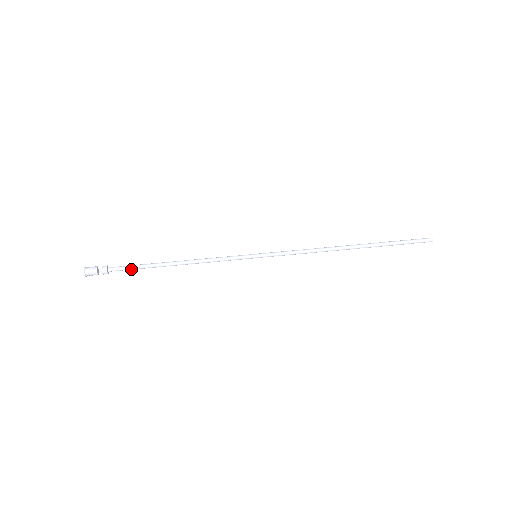
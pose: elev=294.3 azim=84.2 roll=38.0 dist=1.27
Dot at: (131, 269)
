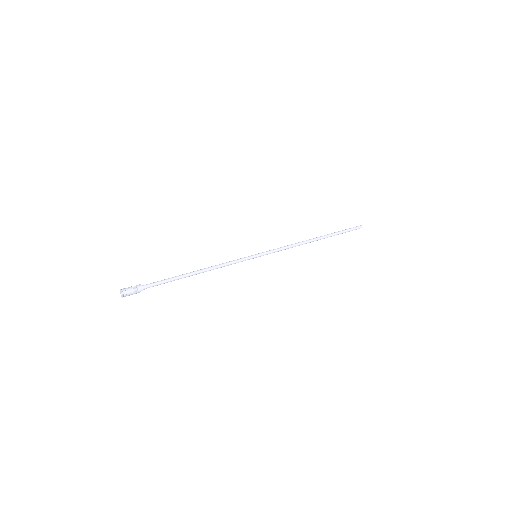
Dot at: (162, 282)
